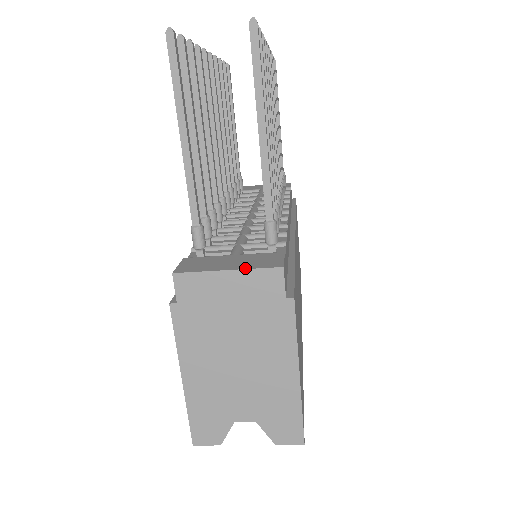
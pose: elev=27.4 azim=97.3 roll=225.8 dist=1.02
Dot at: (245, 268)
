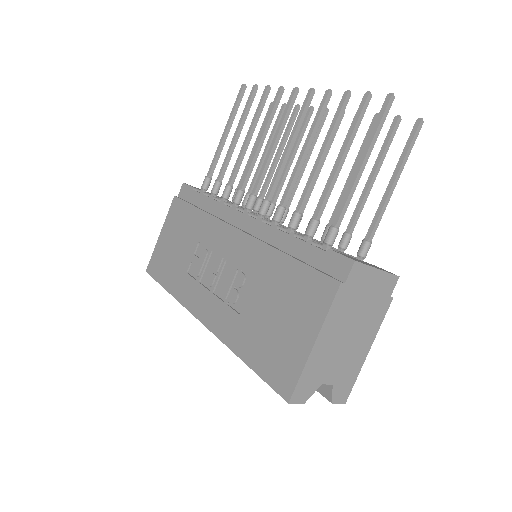
Dot at: (385, 271)
